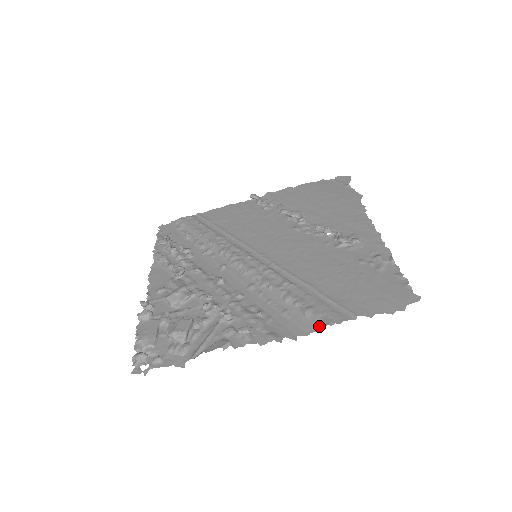
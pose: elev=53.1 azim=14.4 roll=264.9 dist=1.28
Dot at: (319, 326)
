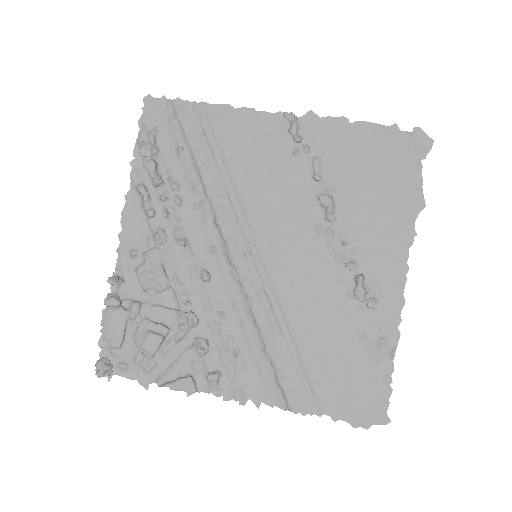
Dot at: (285, 405)
